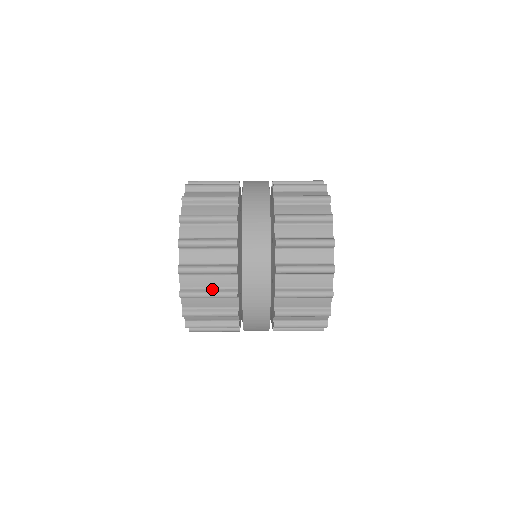
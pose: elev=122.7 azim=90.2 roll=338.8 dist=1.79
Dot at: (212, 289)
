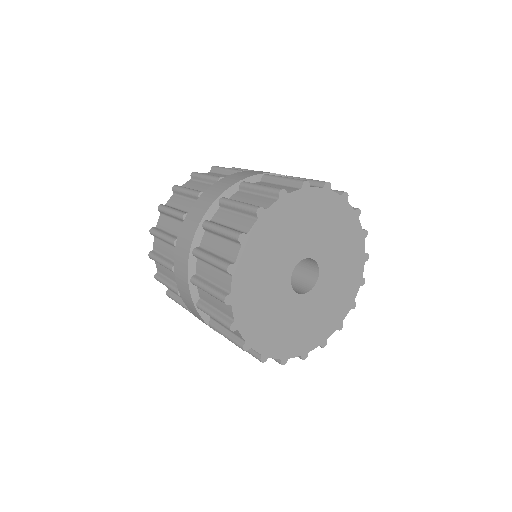
Dot at: (165, 257)
